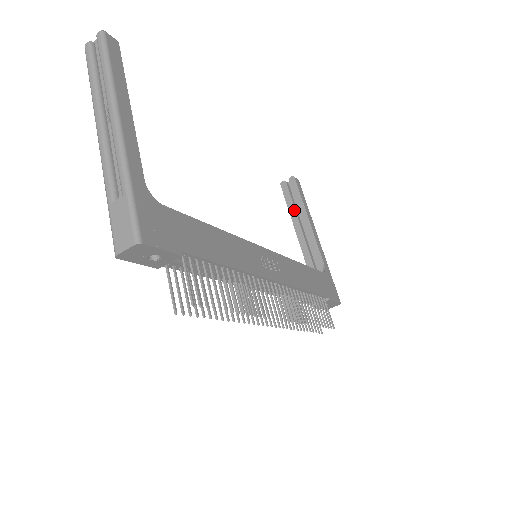
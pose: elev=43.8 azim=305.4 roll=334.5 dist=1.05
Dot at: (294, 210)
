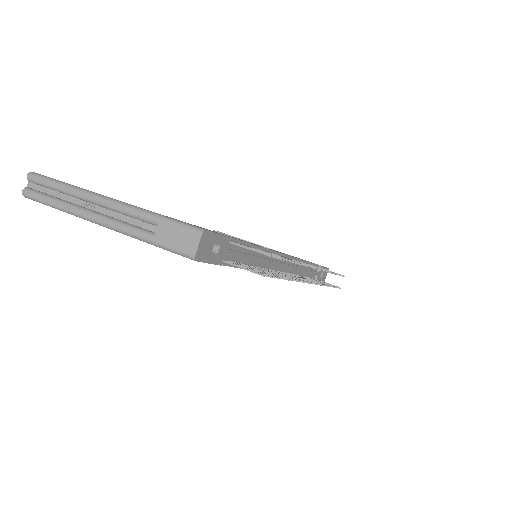
Dot at: occluded
